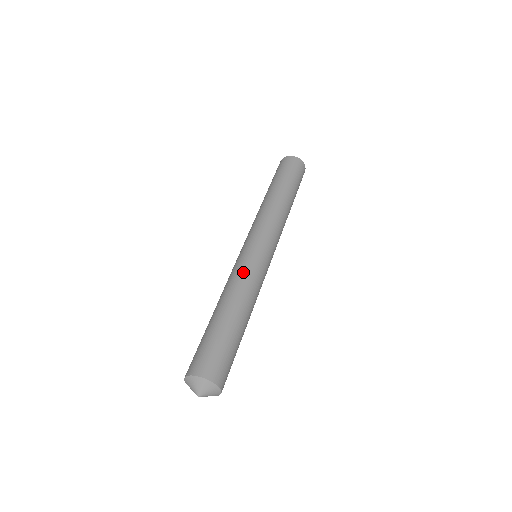
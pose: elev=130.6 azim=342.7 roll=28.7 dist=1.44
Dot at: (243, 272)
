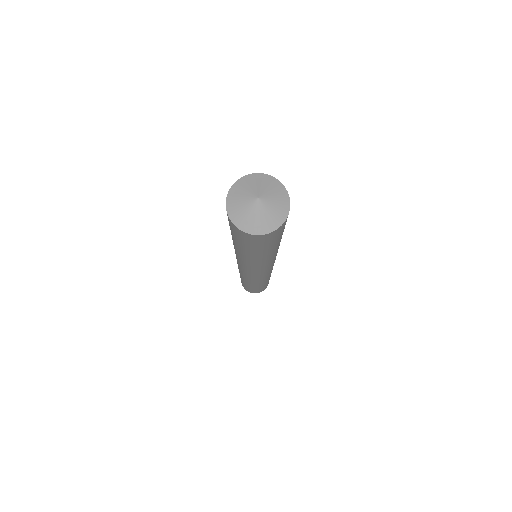
Dot at: occluded
